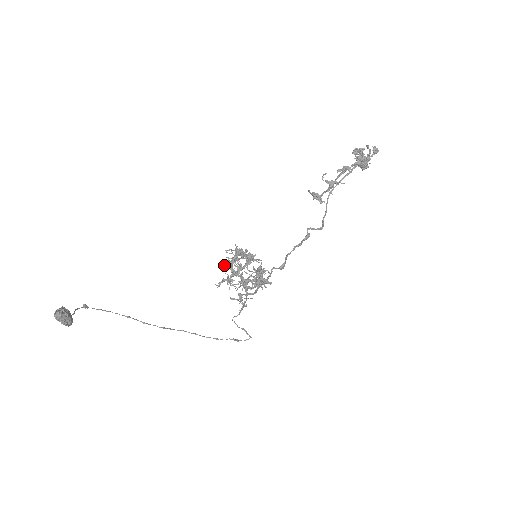
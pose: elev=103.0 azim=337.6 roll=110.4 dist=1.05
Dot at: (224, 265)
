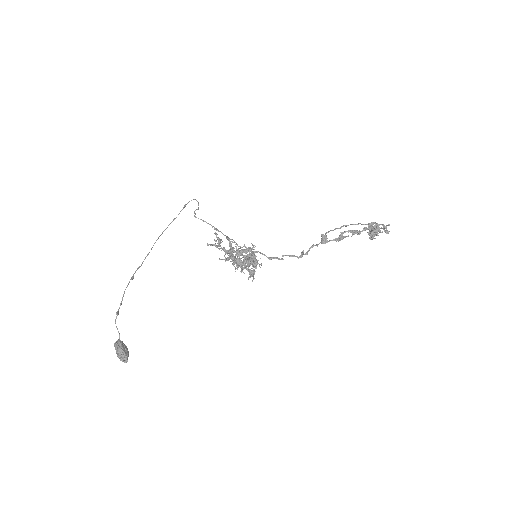
Dot at: occluded
